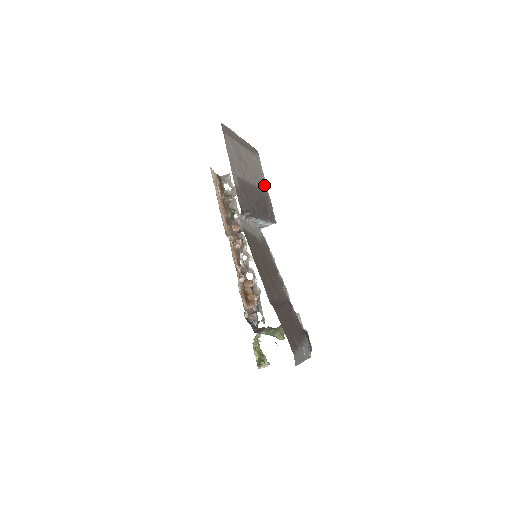
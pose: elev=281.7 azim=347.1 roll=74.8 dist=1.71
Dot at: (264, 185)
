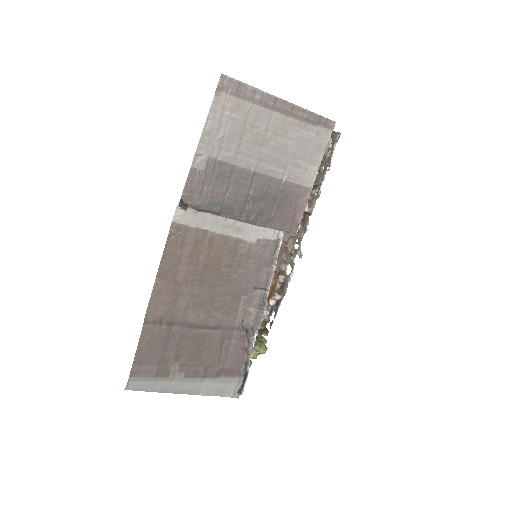
Dot at: (306, 176)
